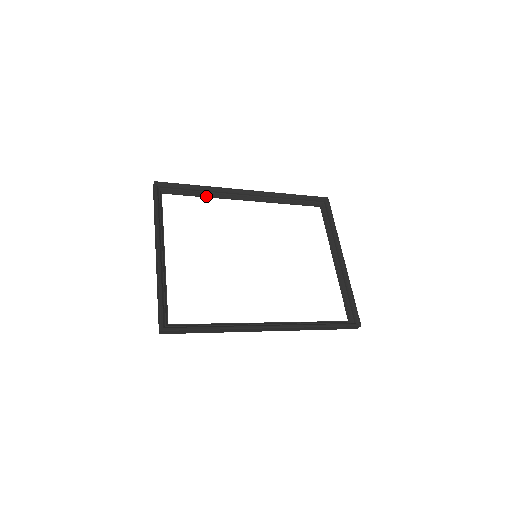
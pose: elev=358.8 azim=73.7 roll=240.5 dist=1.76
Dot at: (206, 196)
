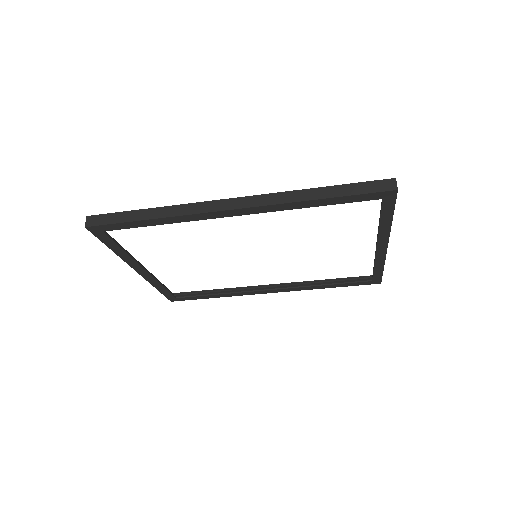
Dot at: (223, 293)
